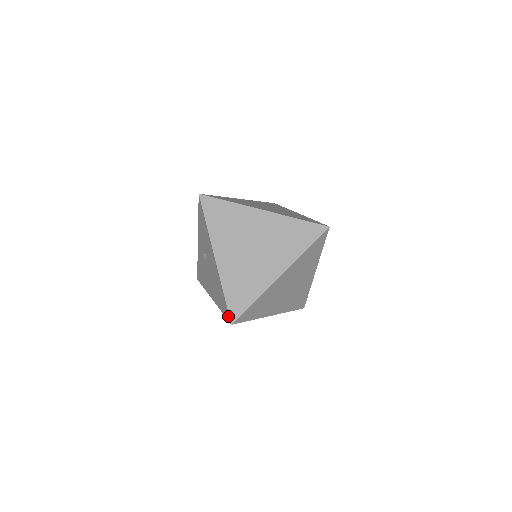
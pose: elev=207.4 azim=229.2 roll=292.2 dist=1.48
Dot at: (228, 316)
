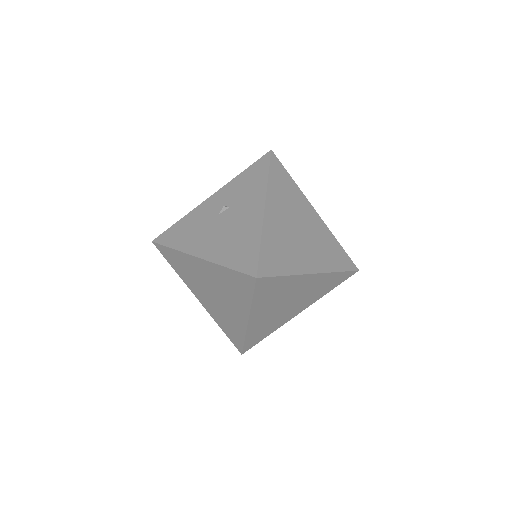
Dot at: (254, 268)
